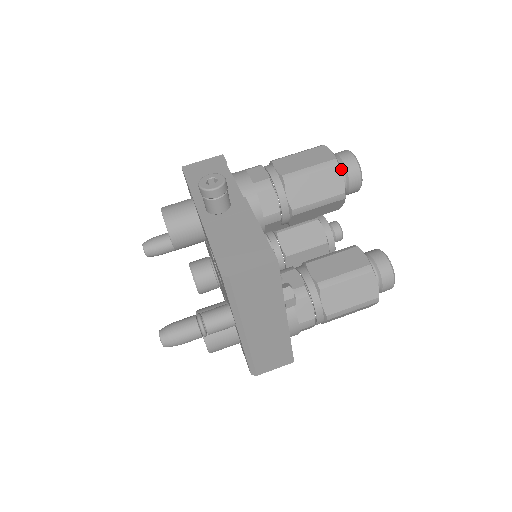
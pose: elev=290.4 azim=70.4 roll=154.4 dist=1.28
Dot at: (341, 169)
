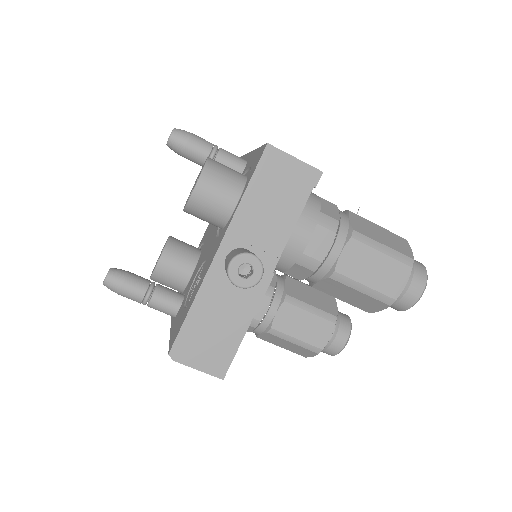
Dot at: occluded
